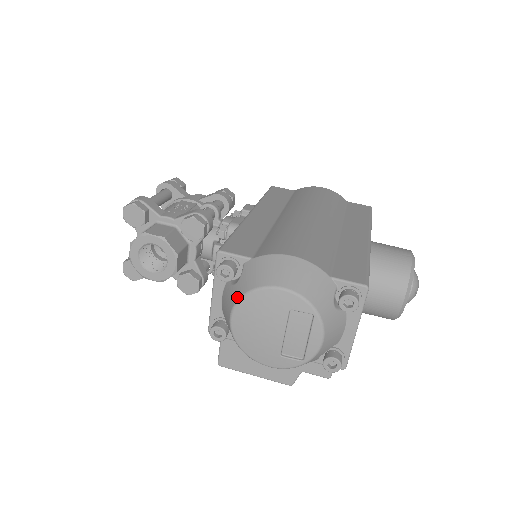
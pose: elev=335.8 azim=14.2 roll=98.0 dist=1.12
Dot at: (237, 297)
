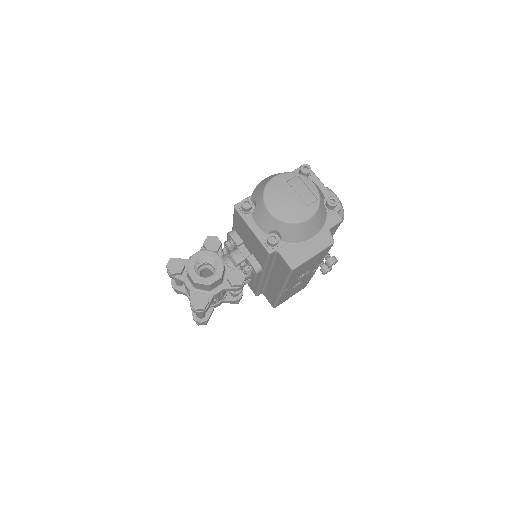
Dot at: (262, 200)
